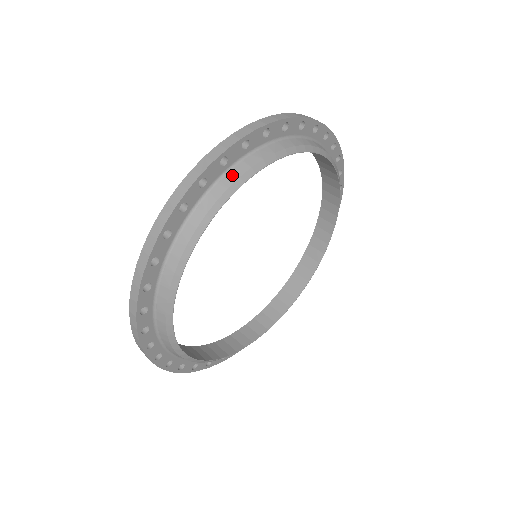
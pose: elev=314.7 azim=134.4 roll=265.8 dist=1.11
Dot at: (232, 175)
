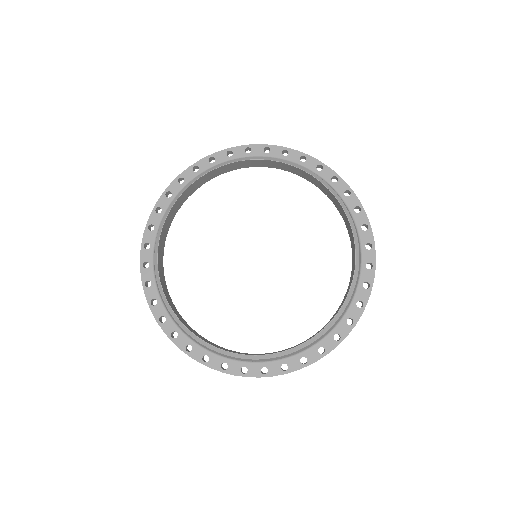
Dot at: (159, 229)
